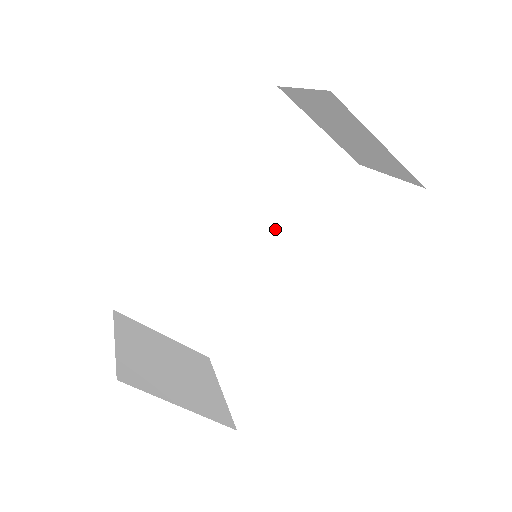
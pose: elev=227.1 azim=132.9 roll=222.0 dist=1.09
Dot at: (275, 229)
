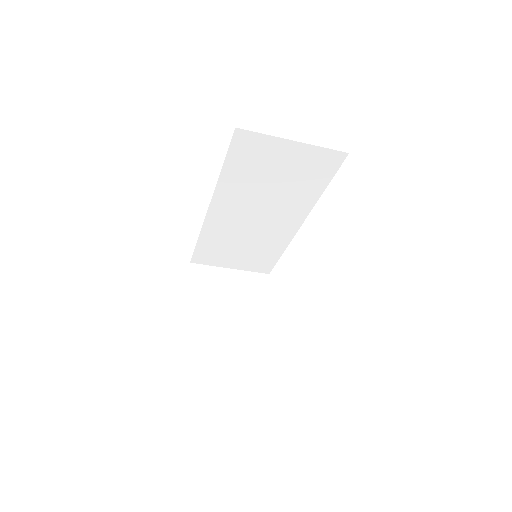
Dot at: (284, 209)
